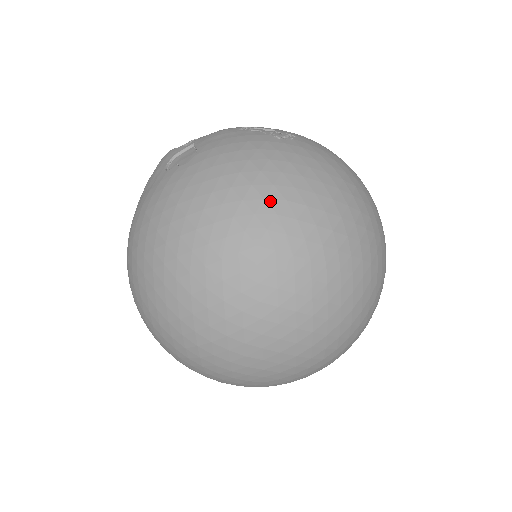
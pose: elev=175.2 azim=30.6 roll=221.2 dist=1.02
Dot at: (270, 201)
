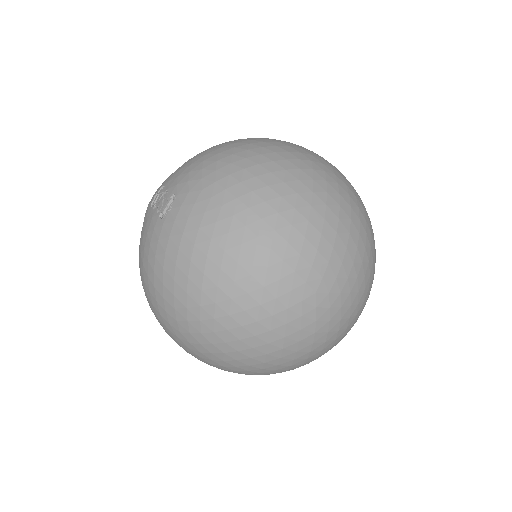
Dot at: (167, 299)
